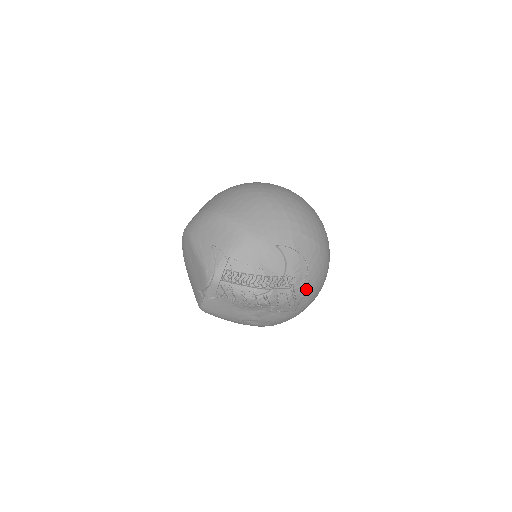
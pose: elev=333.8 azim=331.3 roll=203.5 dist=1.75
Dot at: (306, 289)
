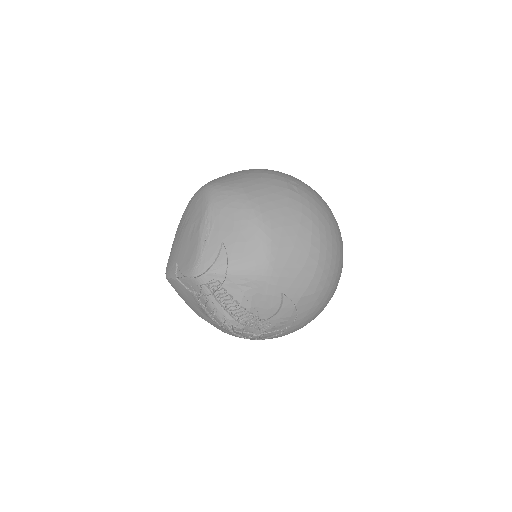
Dot at: (275, 336)
